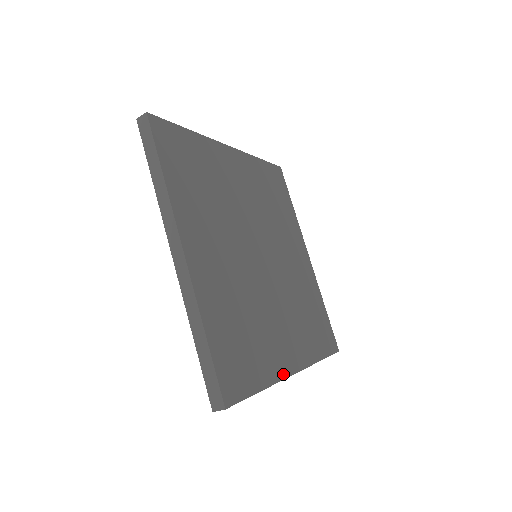
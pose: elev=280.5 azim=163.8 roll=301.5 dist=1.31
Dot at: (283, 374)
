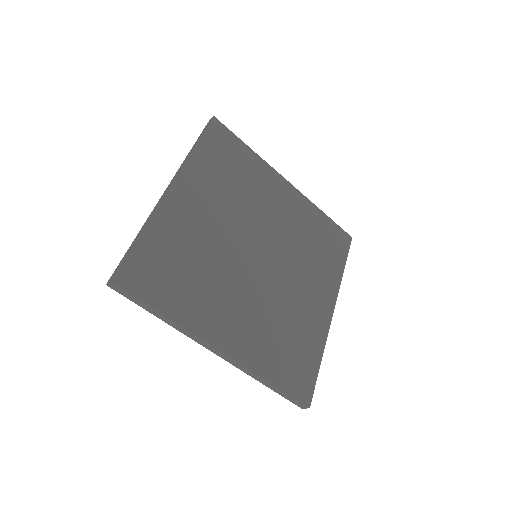
Dot at: (201, 333)
